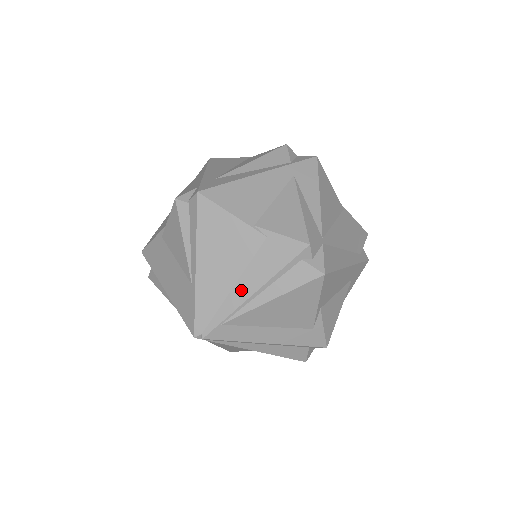
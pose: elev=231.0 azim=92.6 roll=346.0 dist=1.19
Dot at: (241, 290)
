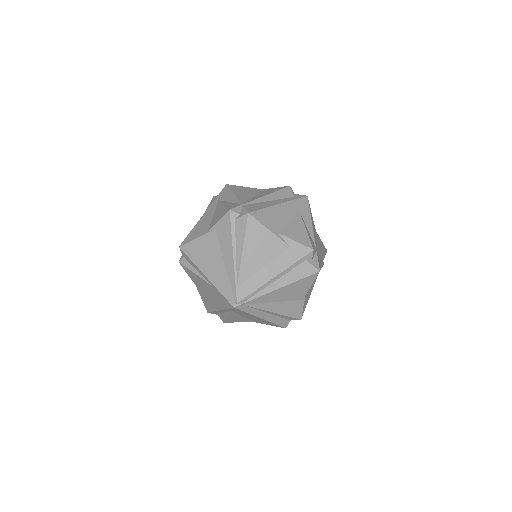
Dot at: (228, 262)
